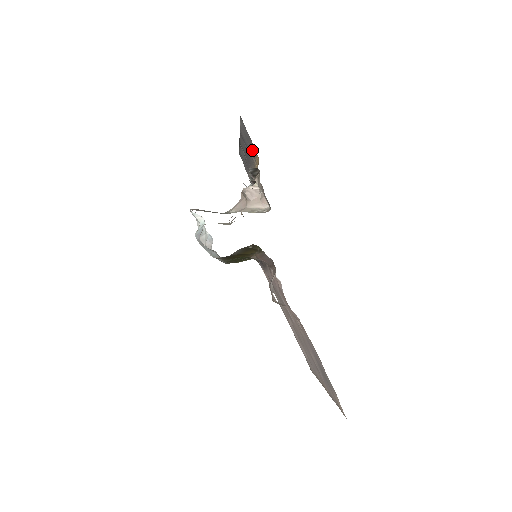
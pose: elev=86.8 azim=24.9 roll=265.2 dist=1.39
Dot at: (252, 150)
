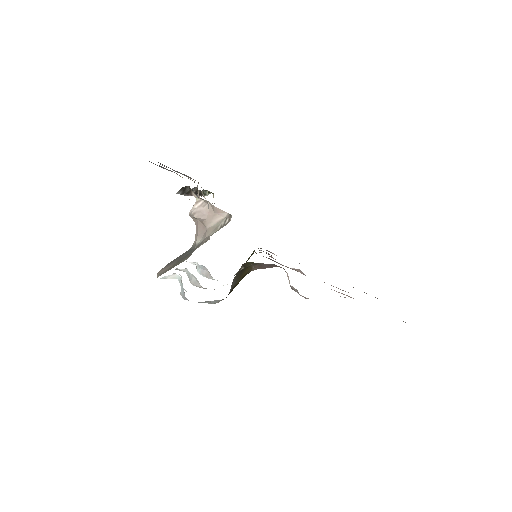
Dot at: occluded
